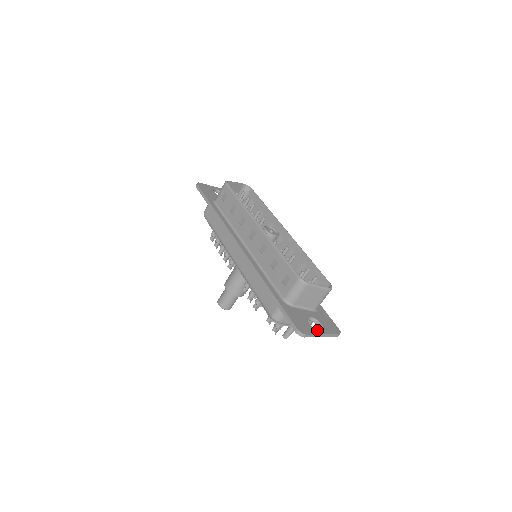
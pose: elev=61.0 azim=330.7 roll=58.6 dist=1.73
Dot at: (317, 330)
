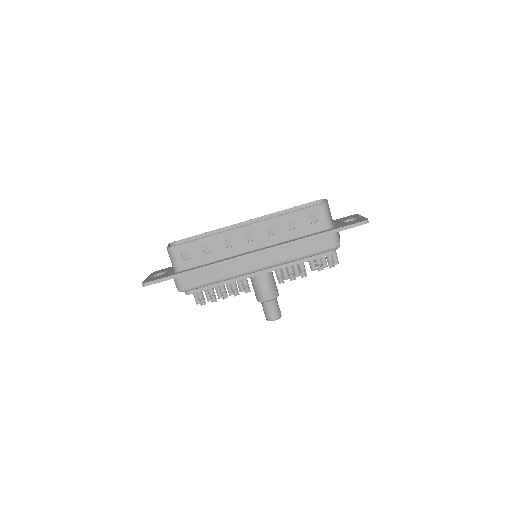
Dot at: (359, 218)
